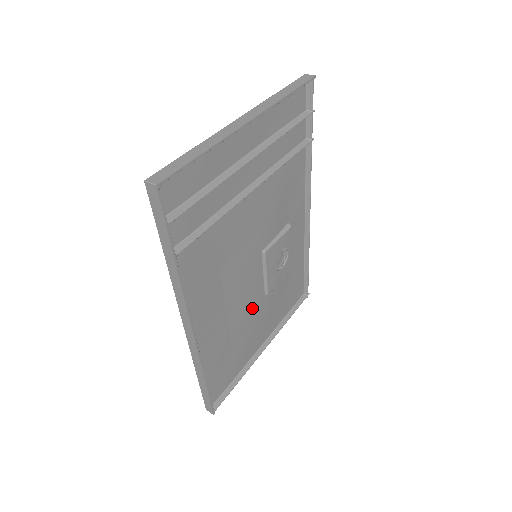
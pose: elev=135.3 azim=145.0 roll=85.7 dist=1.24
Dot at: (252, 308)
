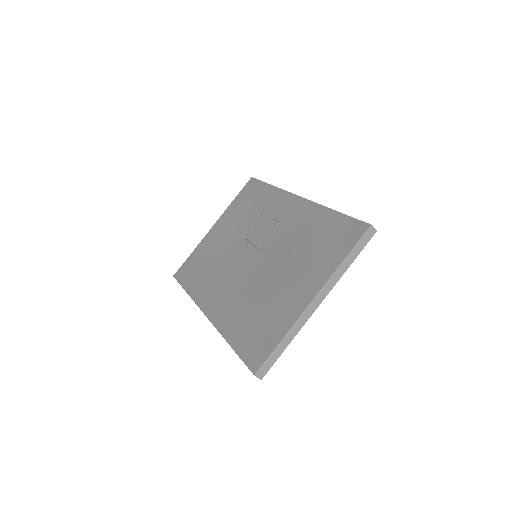
Dot at: occluded
